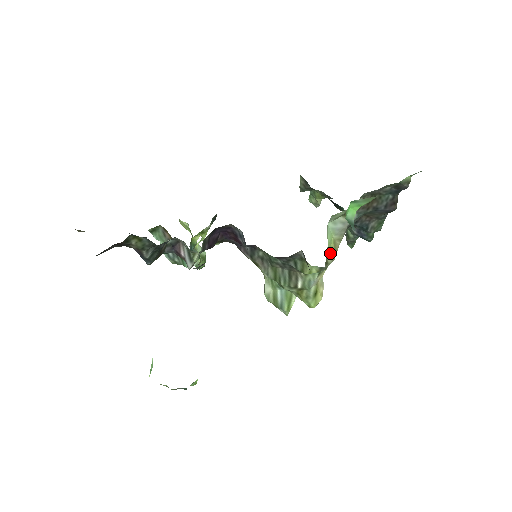
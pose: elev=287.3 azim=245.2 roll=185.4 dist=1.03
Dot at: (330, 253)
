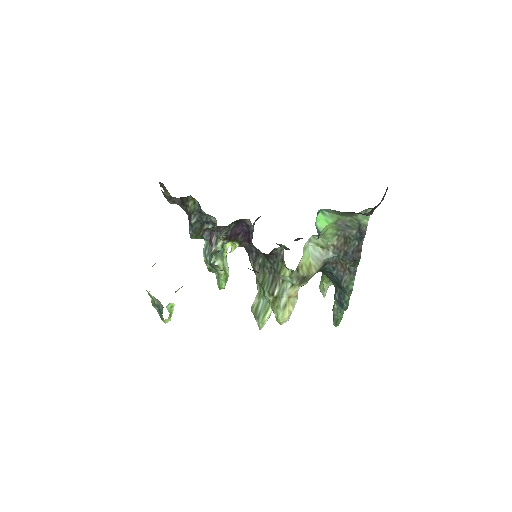
Dot at: (304, 268)
